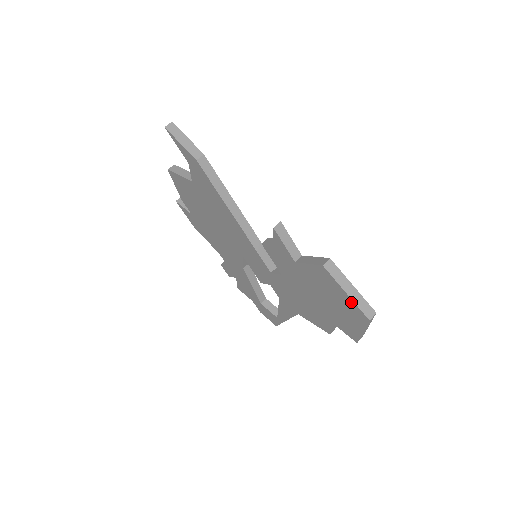
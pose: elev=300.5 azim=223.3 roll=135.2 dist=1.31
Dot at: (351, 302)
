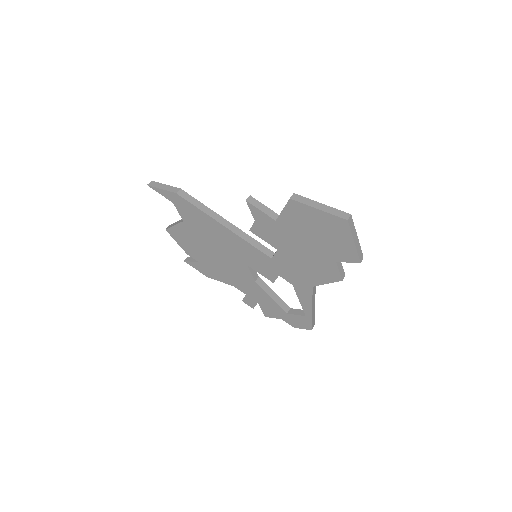
Dot at: (326, 215)
